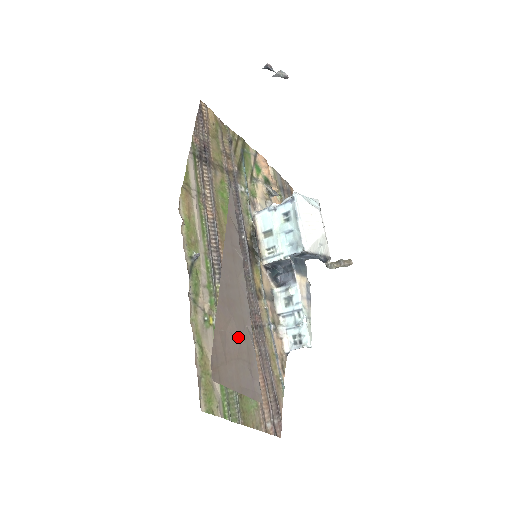
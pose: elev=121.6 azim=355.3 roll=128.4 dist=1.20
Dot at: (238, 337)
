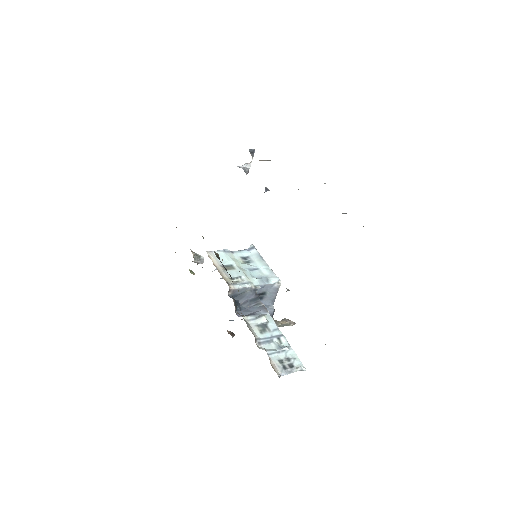
Dot at: occluded
